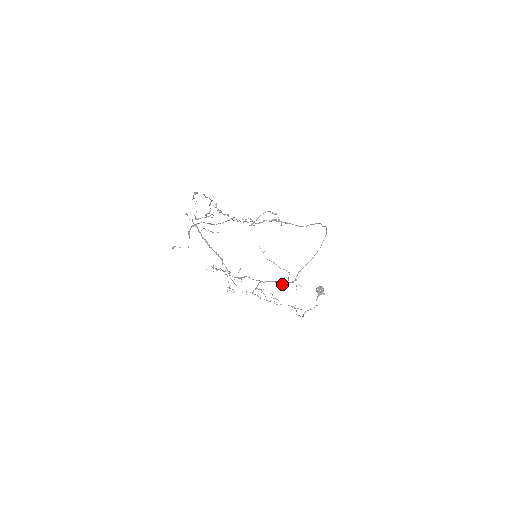
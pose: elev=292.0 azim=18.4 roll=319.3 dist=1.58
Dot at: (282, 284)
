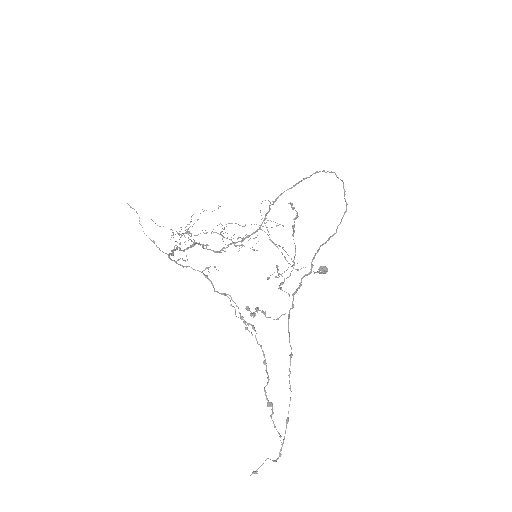
Dot at: (265, 232)
